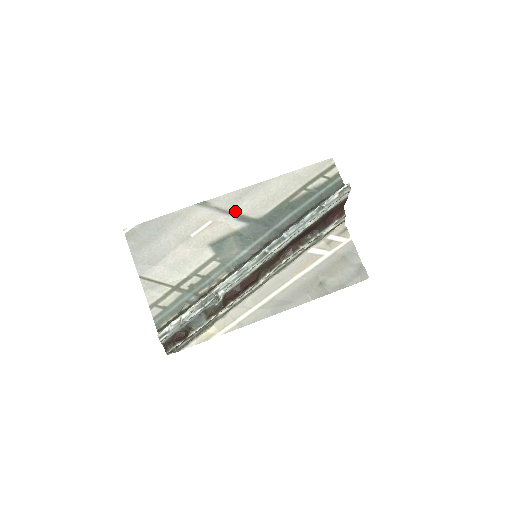
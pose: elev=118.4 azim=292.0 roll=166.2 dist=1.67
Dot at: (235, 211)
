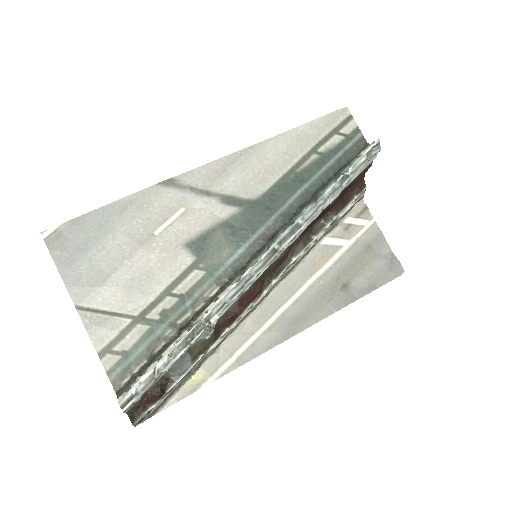
Dot at: (219, 190)
